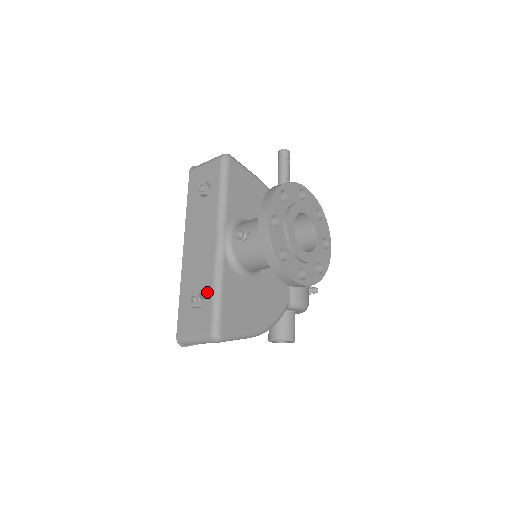
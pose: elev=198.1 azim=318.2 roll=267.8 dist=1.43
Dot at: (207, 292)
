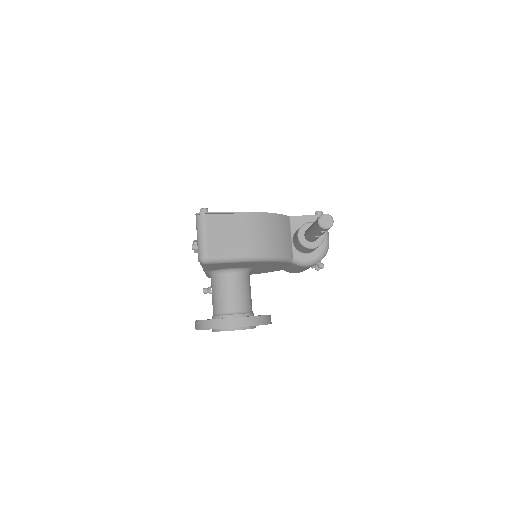
Dot at: occluded
